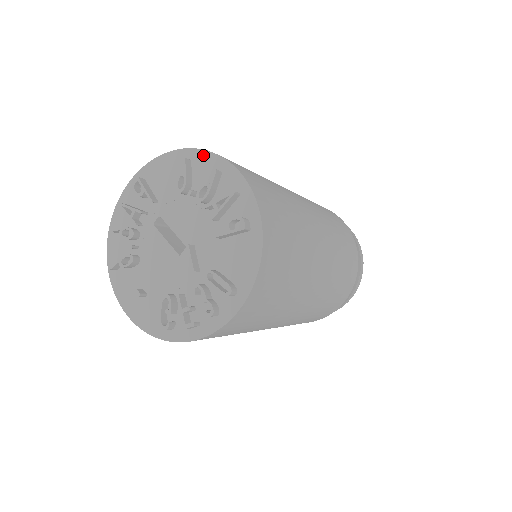
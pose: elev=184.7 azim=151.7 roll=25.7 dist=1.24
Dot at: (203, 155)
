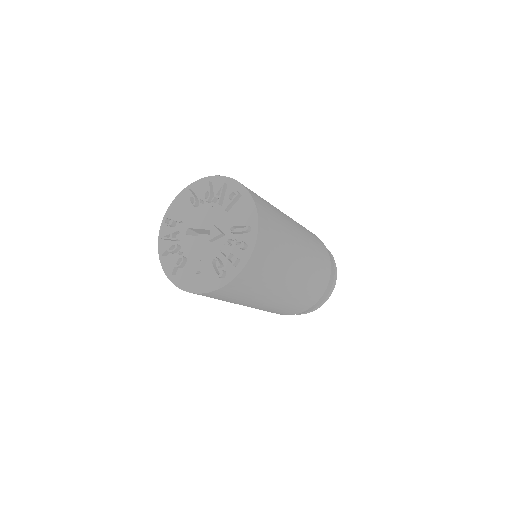
Dot at: (197, 183)
